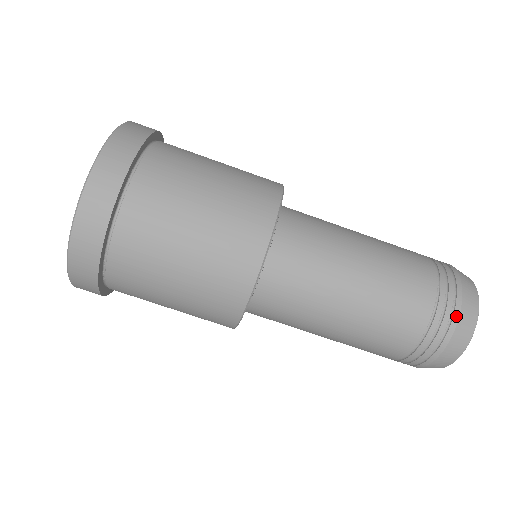
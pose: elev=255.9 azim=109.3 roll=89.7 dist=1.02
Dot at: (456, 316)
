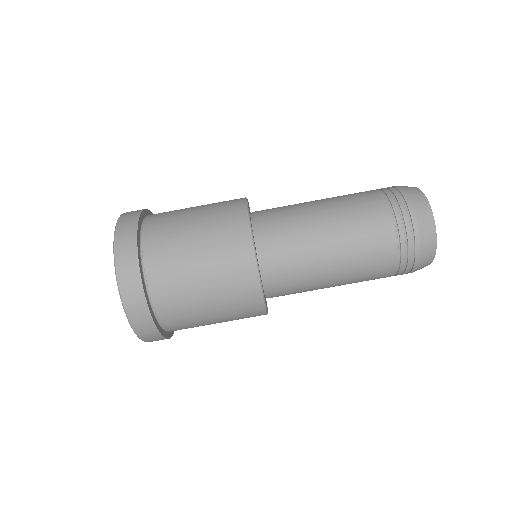
Dot at: (416, 229)
